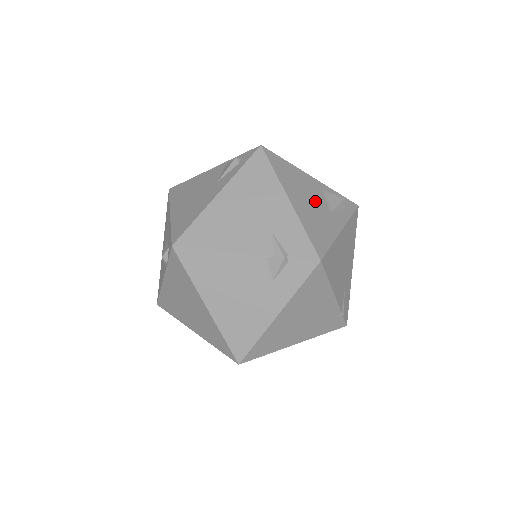
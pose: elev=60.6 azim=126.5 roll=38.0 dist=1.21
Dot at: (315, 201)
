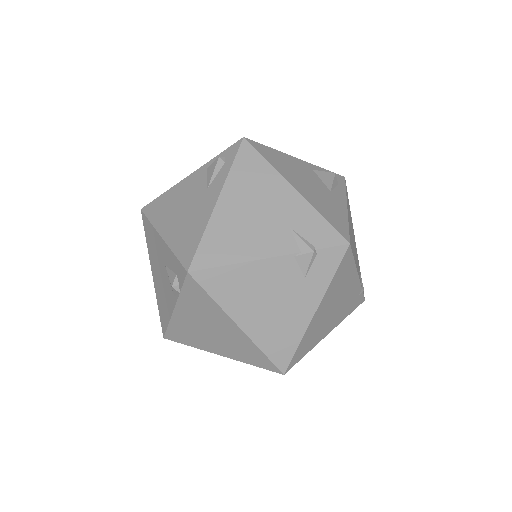
Dot at: (313, 183)
